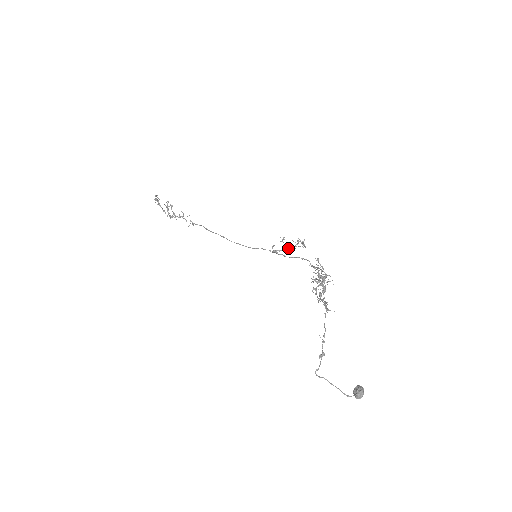
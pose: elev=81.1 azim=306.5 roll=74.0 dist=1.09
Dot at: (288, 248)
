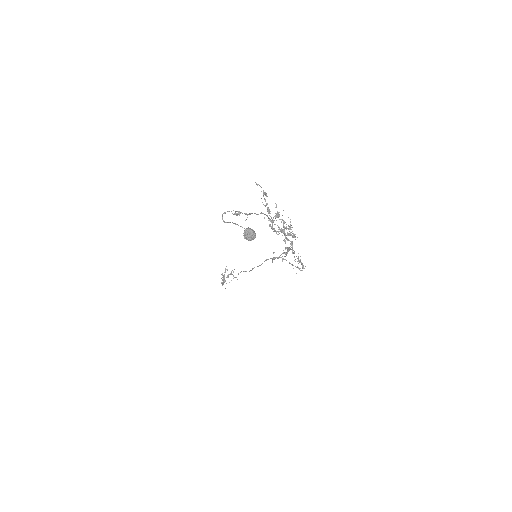
Dot at: (286, 260)
